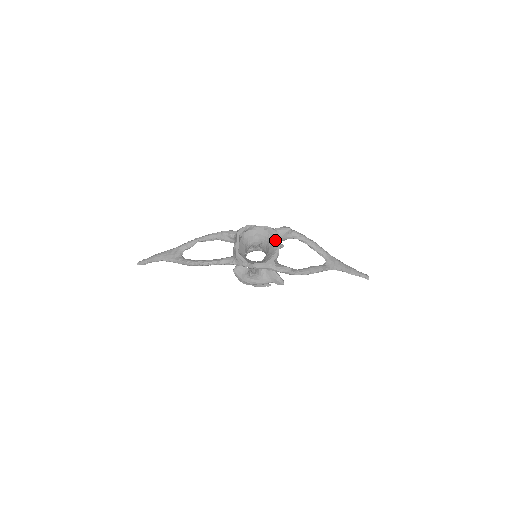
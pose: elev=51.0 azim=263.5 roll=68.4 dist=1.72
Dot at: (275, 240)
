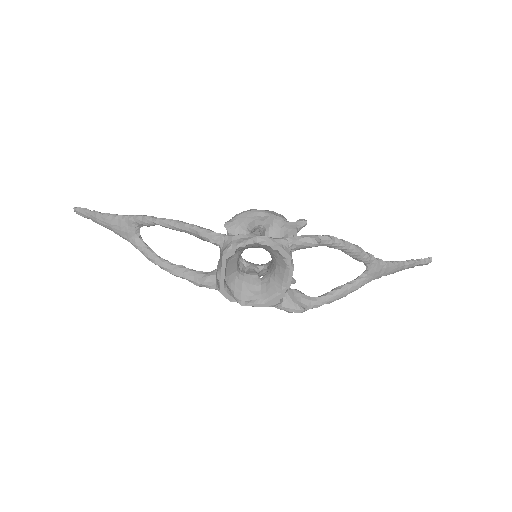
Dot at: (286, 268)
